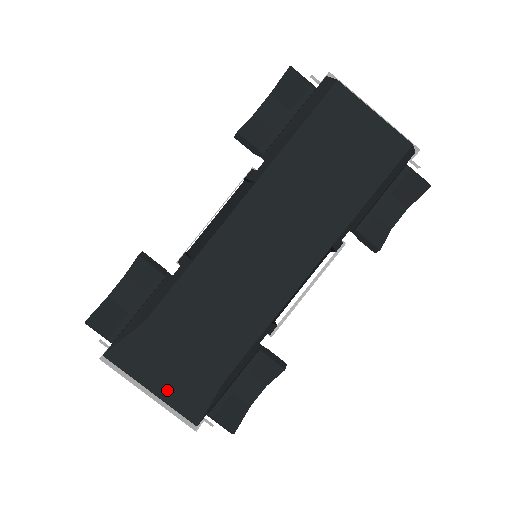
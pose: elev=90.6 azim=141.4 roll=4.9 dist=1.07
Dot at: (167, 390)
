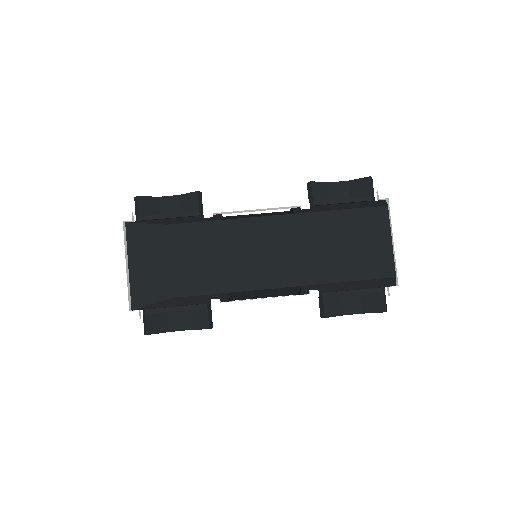
Dot at: (138, 274)
